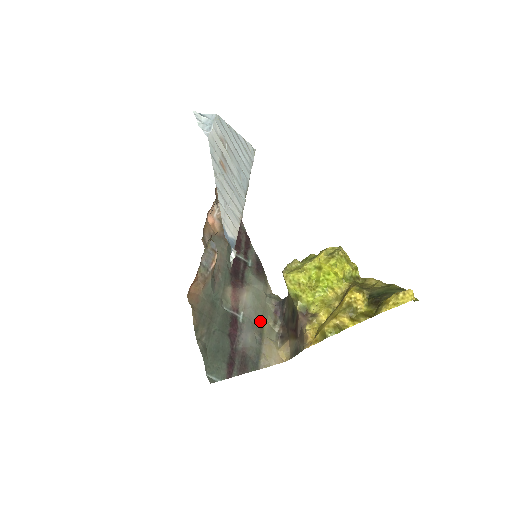
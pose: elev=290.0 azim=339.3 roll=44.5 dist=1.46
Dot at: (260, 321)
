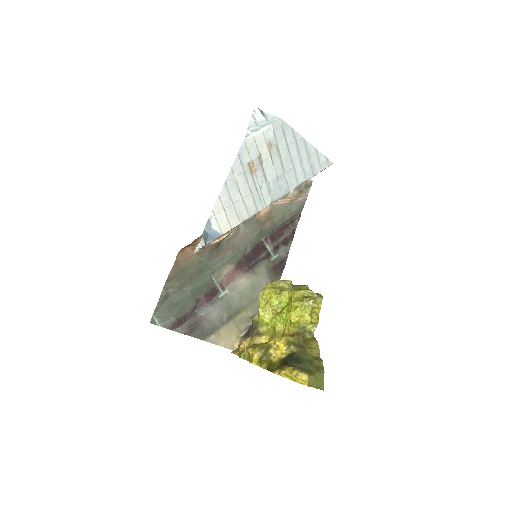
Dot at: (239, 307)
